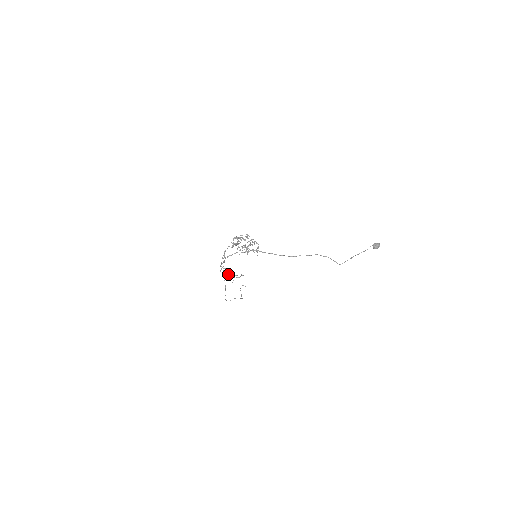
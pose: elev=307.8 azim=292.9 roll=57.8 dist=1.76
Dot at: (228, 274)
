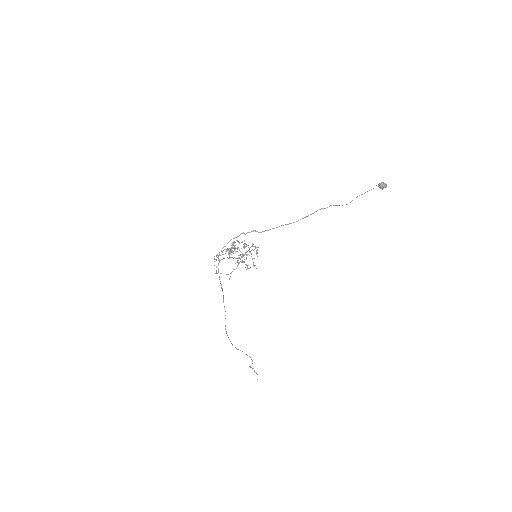
Dot at: occluded
